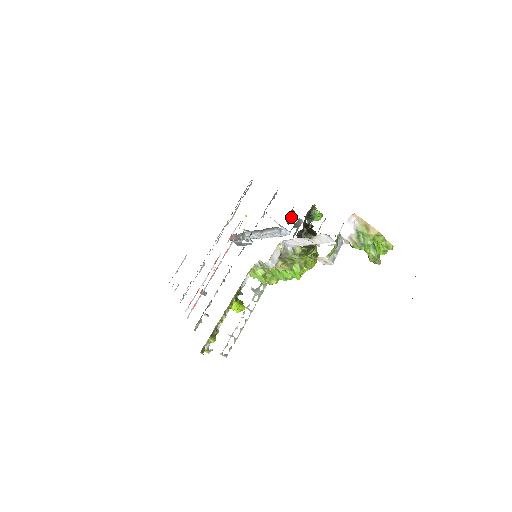
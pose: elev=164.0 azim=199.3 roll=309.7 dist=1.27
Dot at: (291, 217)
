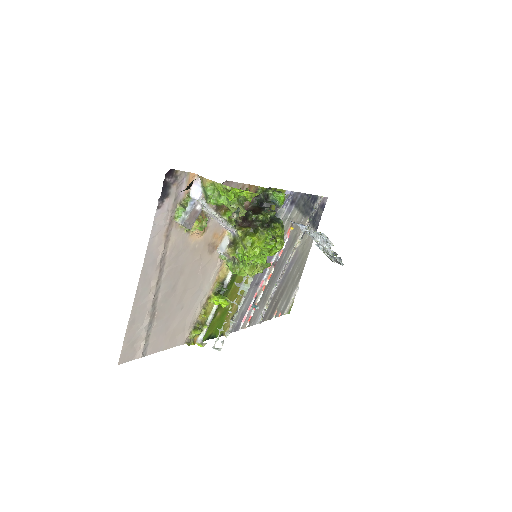
Dot at: occluded
